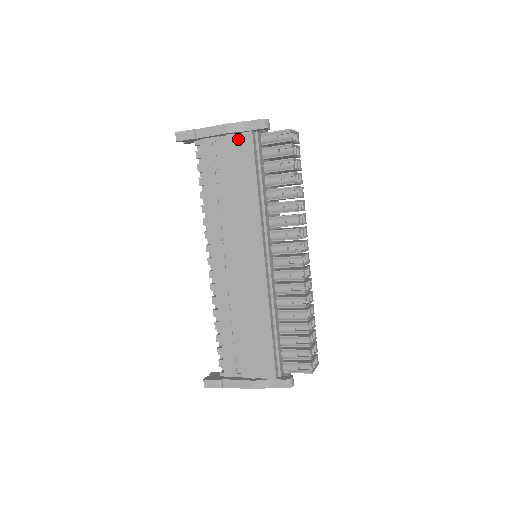
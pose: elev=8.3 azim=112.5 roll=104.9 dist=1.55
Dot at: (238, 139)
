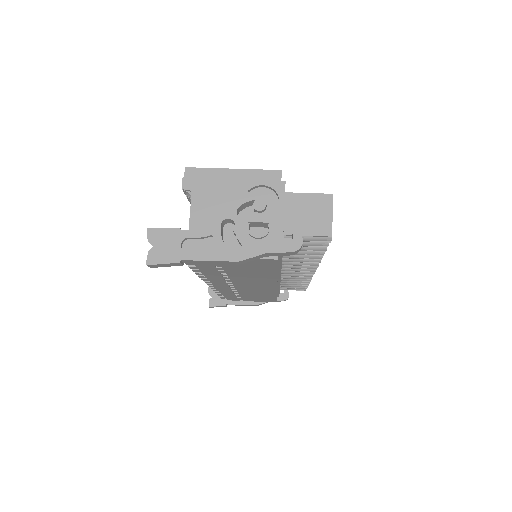
Dot at: (254, 261)
